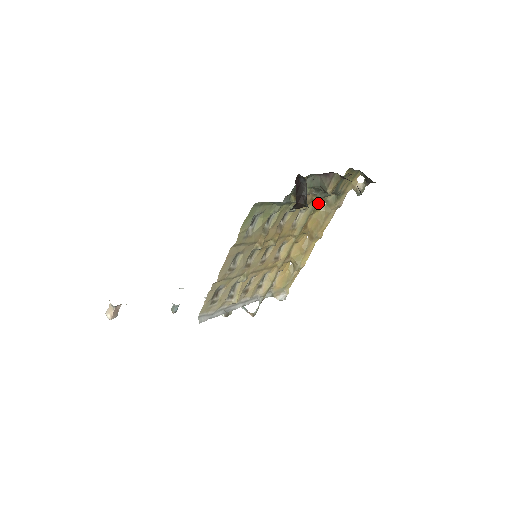
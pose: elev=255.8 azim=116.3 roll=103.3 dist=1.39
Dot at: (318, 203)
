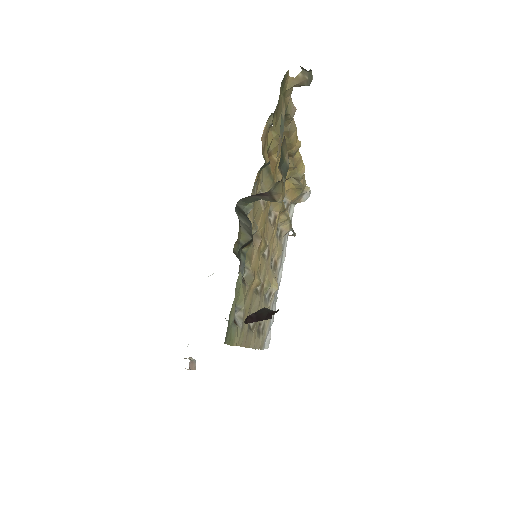
Dot at: (265, 147)
